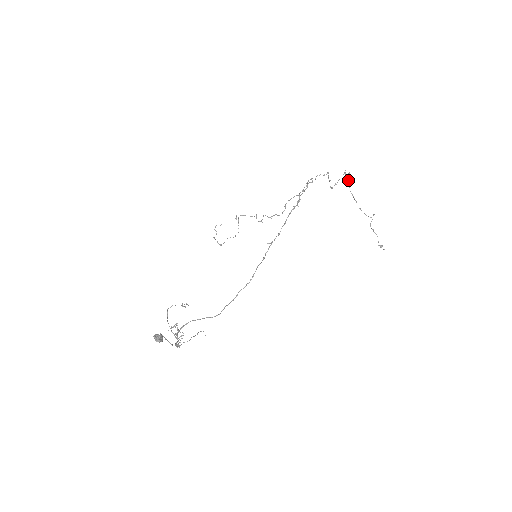
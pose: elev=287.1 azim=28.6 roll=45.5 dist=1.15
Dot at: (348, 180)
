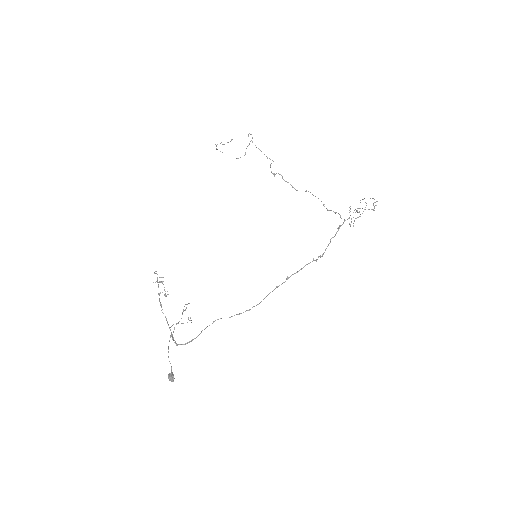
Dot at: (372, 198)
